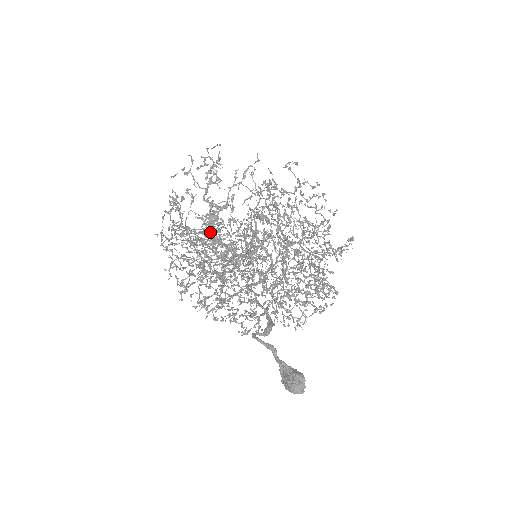
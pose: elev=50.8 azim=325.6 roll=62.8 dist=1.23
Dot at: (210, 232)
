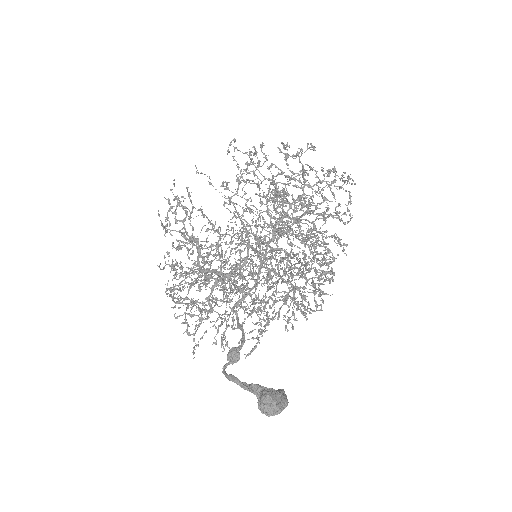
Dot at: (199, 267)
